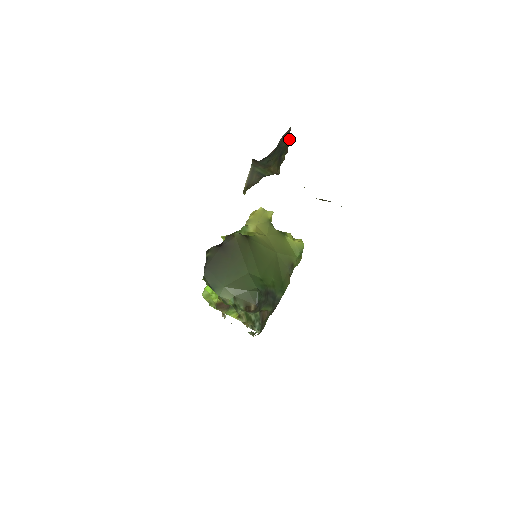
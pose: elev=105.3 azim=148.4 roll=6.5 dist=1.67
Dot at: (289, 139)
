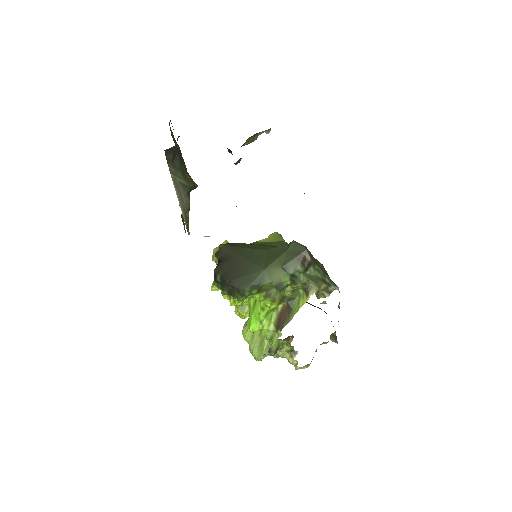
Dot at: occluded
